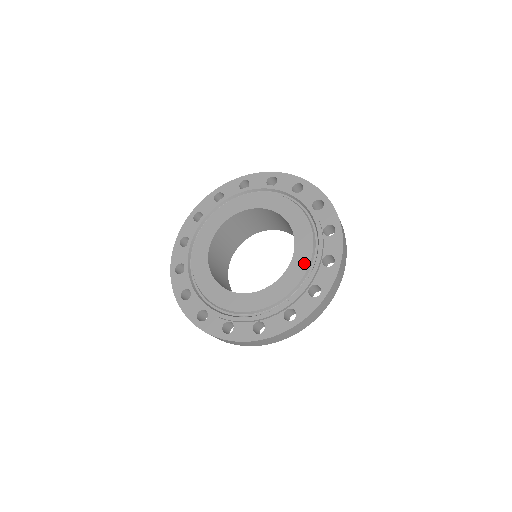
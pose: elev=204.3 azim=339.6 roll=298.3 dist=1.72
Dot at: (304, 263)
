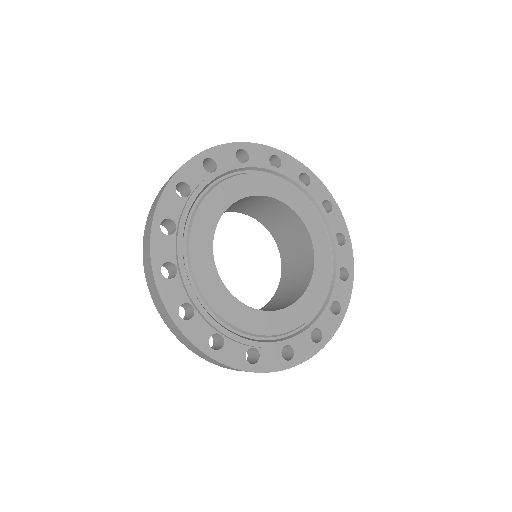
Dot at: (317, 300)
